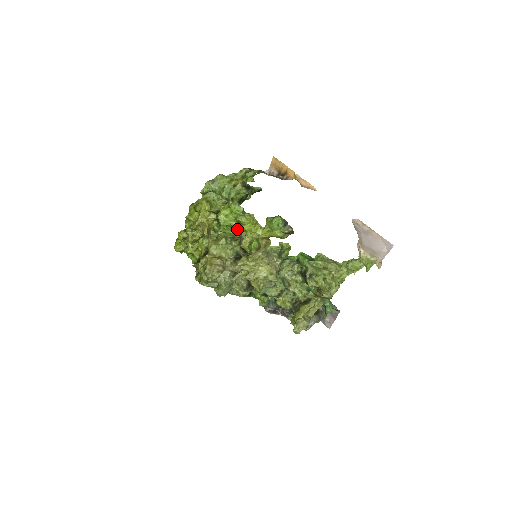
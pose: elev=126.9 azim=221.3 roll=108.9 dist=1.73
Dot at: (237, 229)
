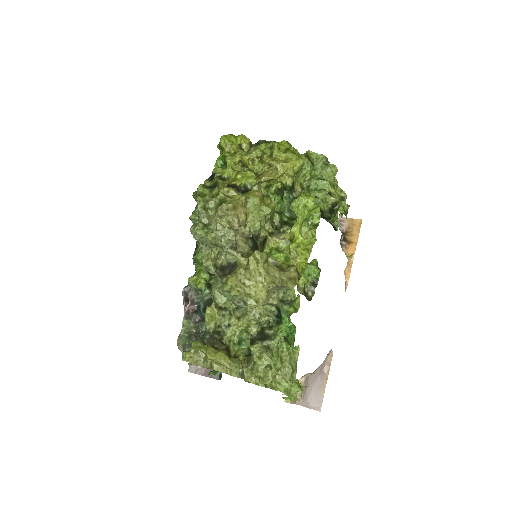
Dot at: (294, 227)
